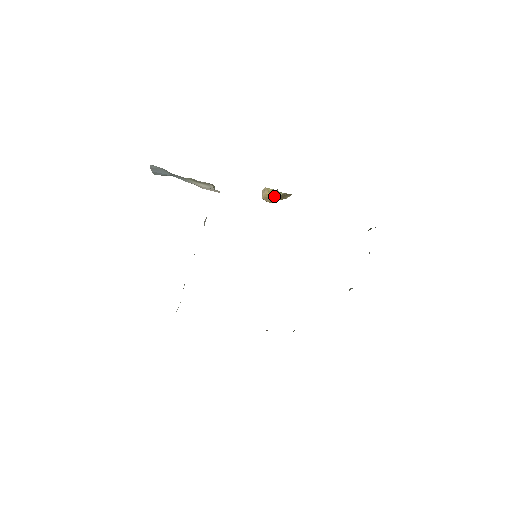
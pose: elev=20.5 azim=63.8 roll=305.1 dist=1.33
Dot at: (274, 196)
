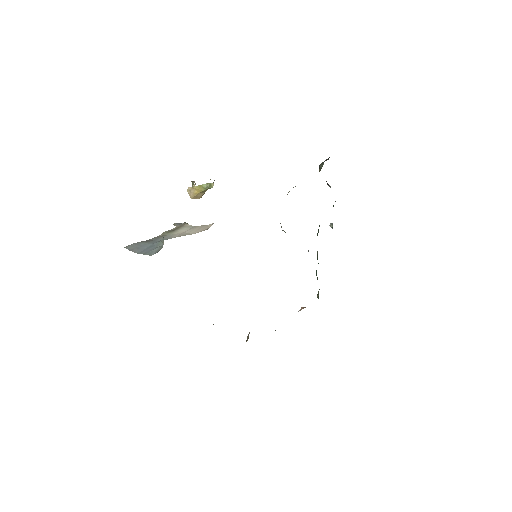
Dot at: (205, 190)
